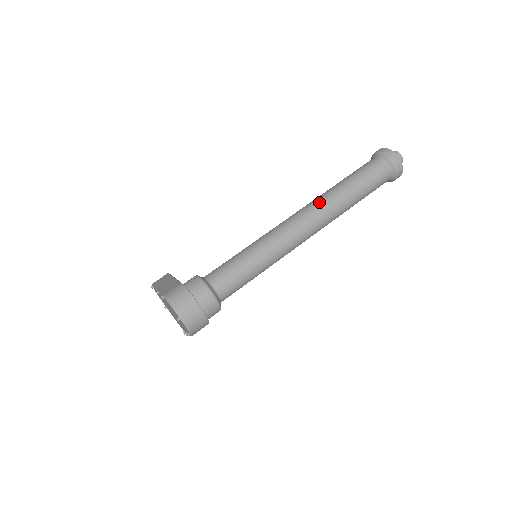
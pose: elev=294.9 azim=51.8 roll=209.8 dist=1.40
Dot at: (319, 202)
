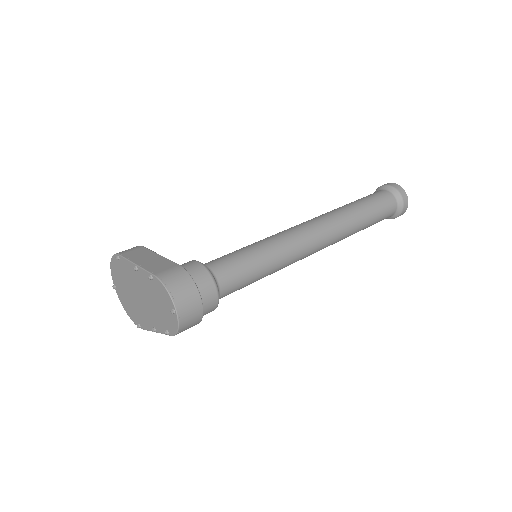
Dot at: (335, 217)
